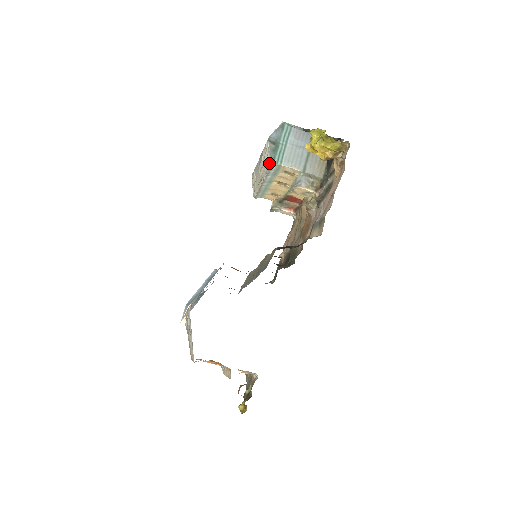
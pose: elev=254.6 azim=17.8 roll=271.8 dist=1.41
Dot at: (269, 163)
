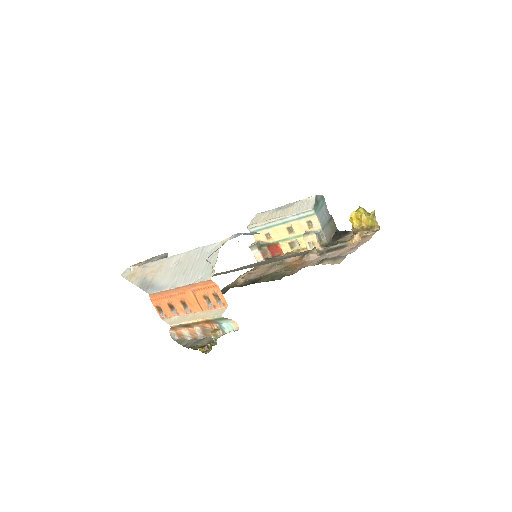
Dot at: (309, 208)
